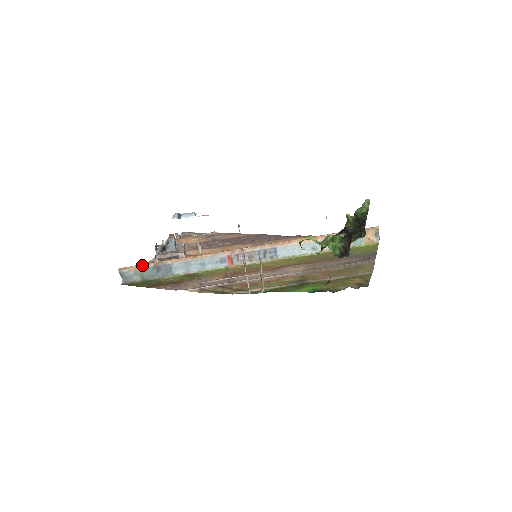
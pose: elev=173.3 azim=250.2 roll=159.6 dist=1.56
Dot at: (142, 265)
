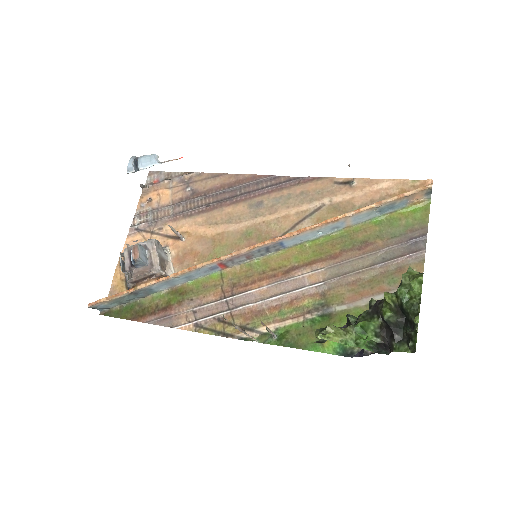
Dot at: (114, 297)
